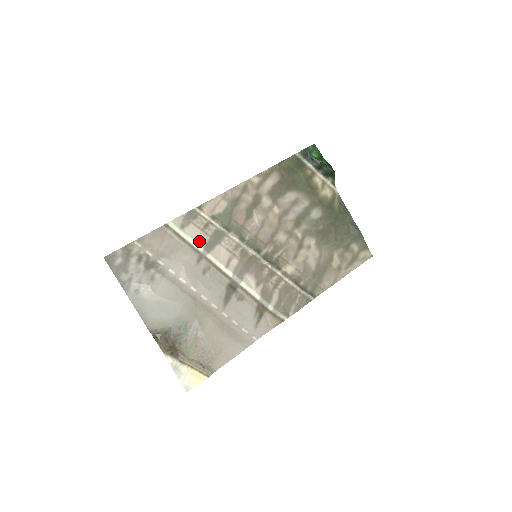
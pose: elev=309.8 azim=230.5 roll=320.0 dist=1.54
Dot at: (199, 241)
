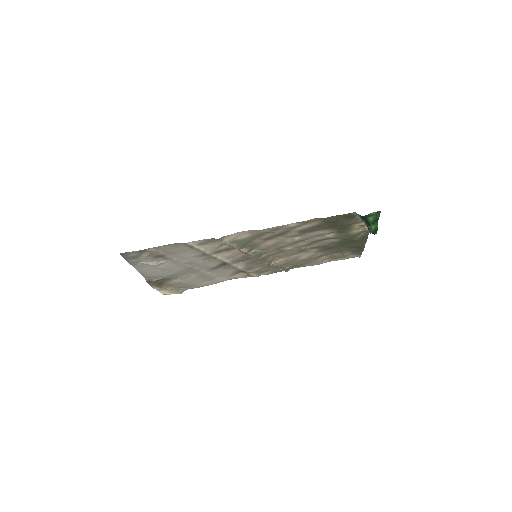
Dot at: (210, 251)
